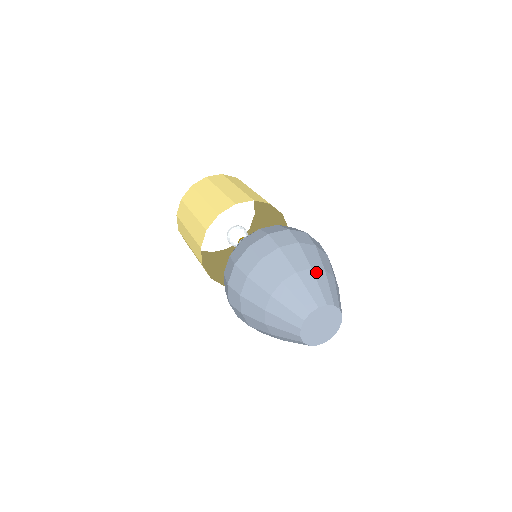
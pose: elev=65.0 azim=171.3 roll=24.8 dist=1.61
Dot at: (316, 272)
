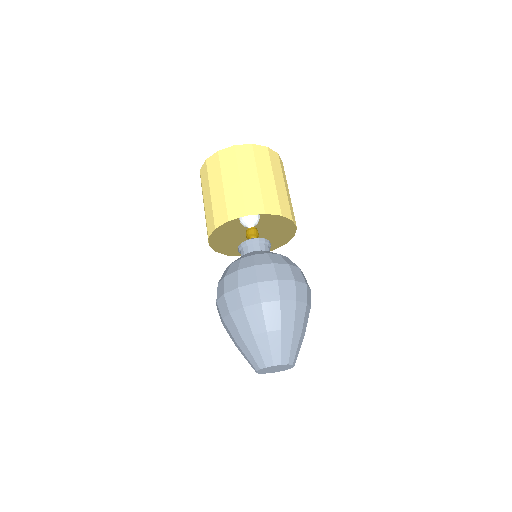
Dot at: (284, 333)
